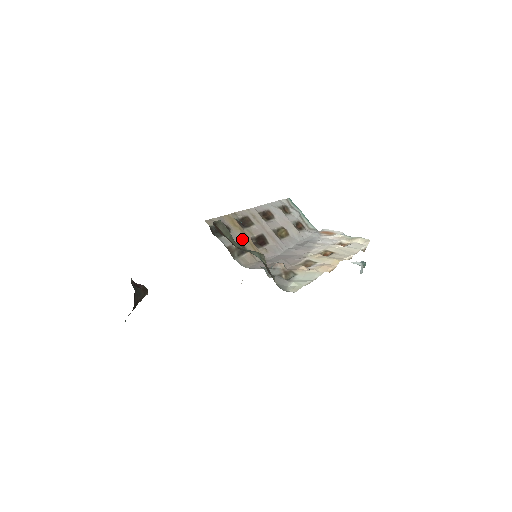
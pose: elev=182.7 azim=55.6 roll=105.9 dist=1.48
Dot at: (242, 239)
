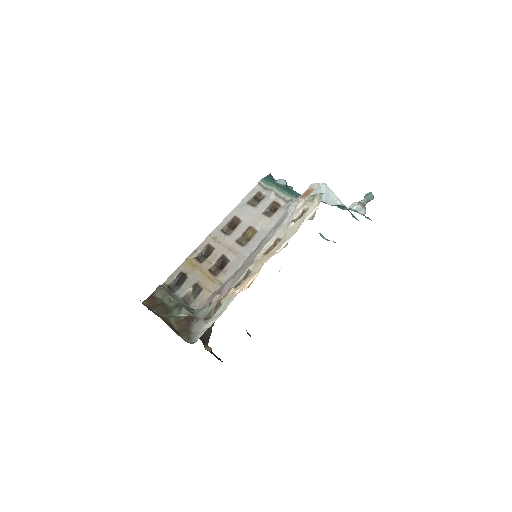
Dot at: (199, 277)
